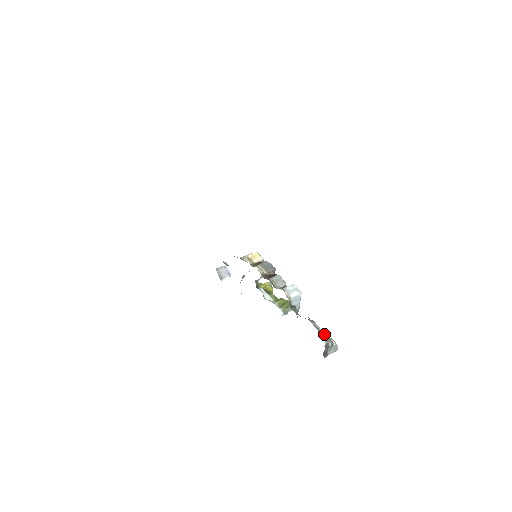
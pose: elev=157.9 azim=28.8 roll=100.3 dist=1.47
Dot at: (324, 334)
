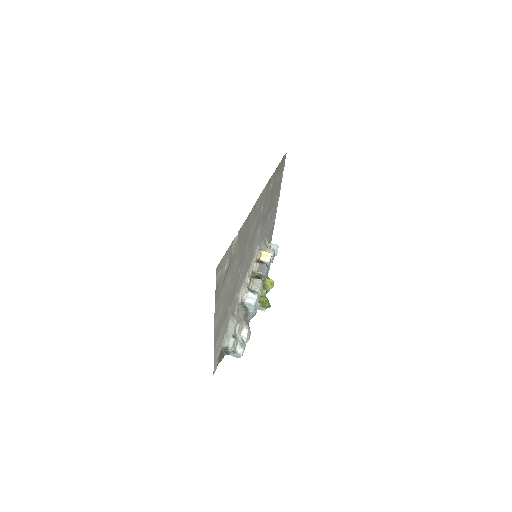
Dot at: (237, 341)
